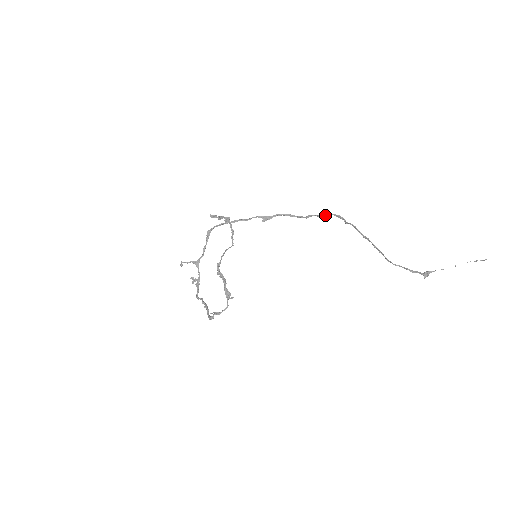
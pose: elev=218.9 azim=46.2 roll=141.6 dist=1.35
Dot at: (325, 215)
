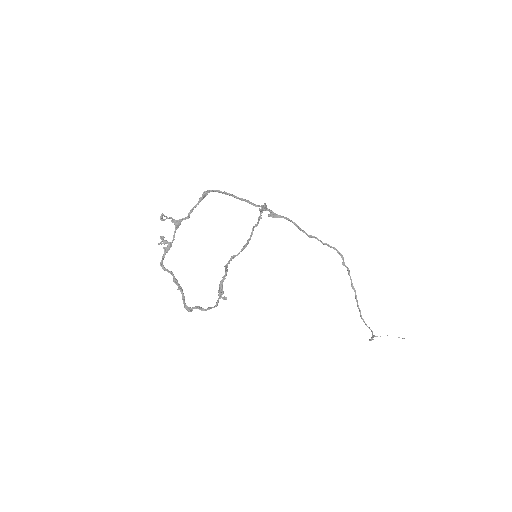
Dot at: (330, 246)
